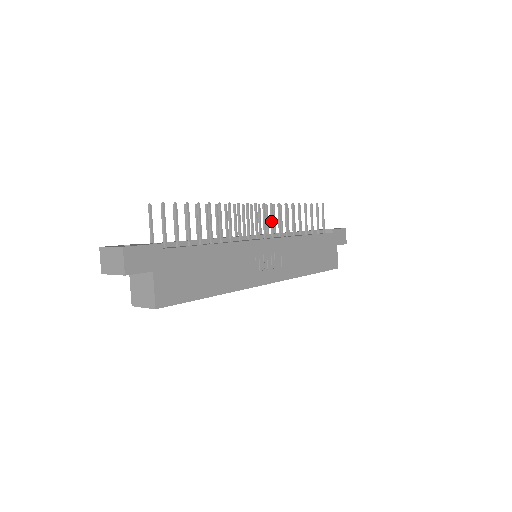
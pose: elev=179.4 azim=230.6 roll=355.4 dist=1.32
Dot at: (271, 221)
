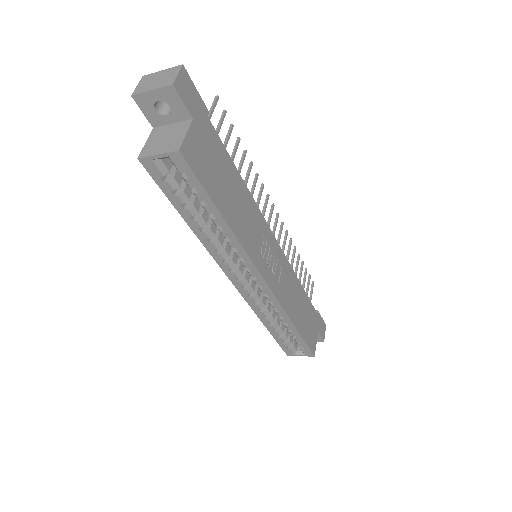
Dot at: (278, 236)
